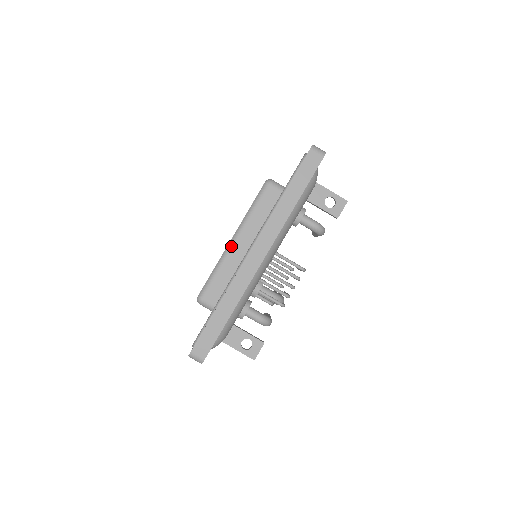
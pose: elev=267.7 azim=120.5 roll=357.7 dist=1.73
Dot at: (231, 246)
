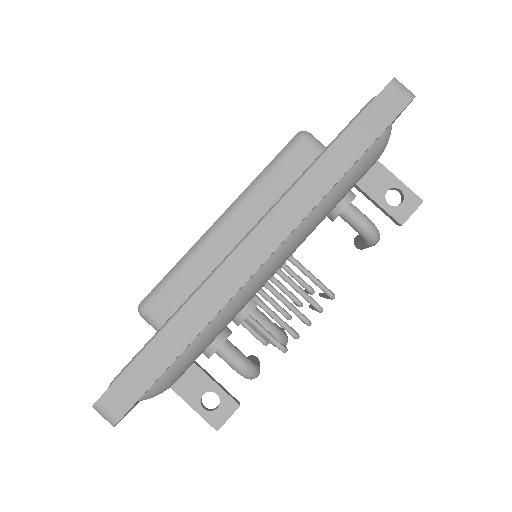
Dot at: (216, 228)
